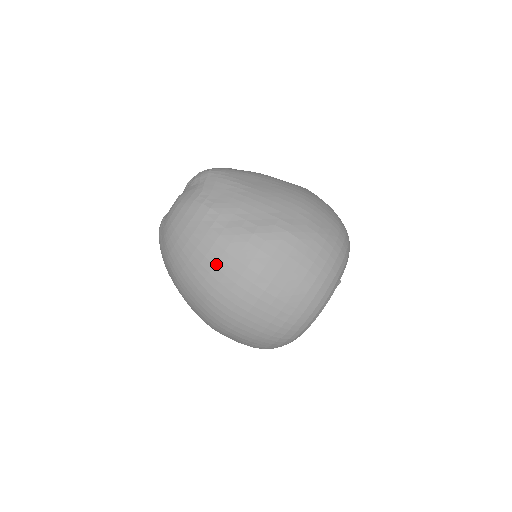
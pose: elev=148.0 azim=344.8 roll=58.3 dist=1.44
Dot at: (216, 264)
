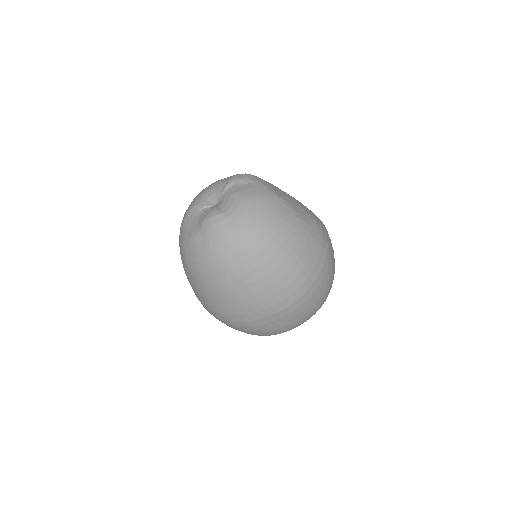
Dot at: (306, 244)
